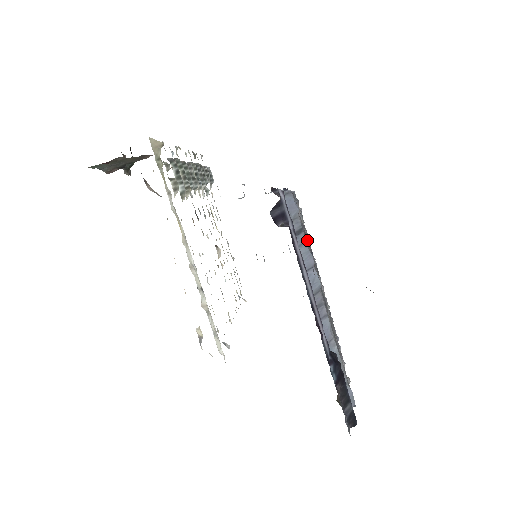
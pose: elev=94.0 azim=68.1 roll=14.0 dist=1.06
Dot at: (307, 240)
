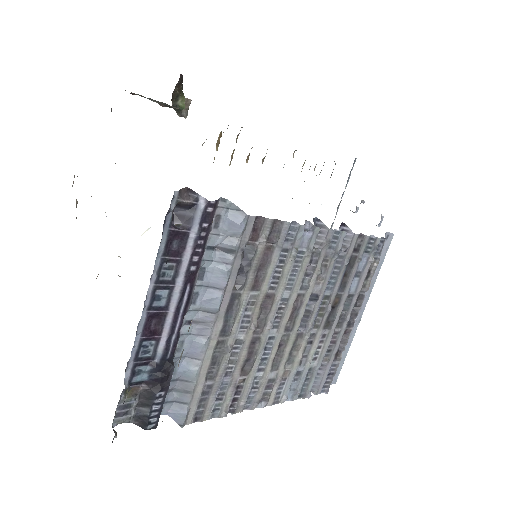
Dot at: (322, 284)
